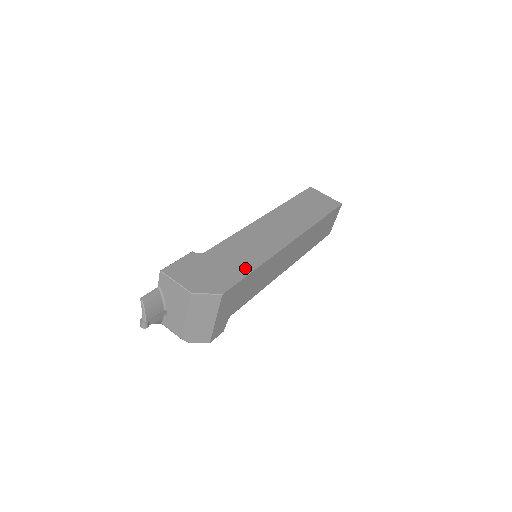
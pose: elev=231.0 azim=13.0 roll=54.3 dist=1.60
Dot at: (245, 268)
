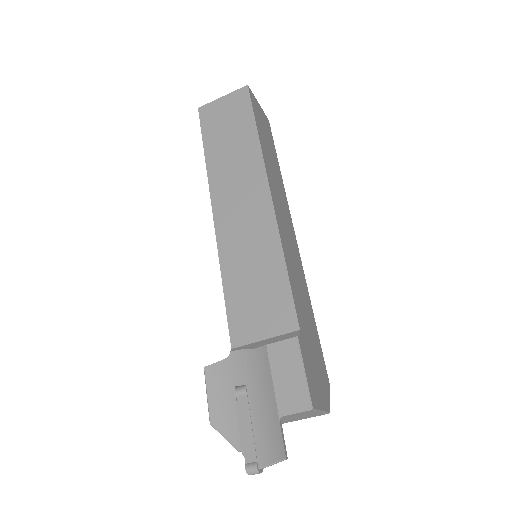
Dot at: (313, 322)
